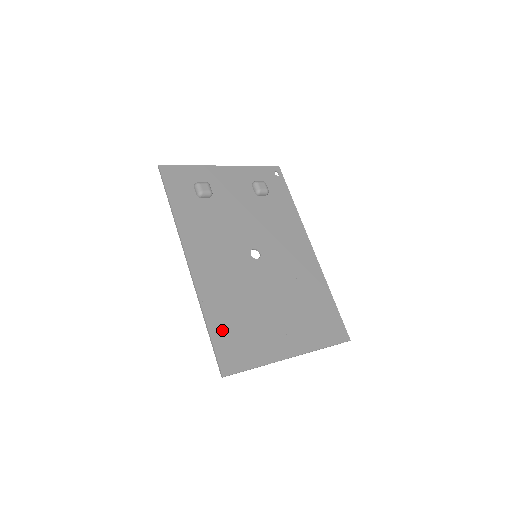
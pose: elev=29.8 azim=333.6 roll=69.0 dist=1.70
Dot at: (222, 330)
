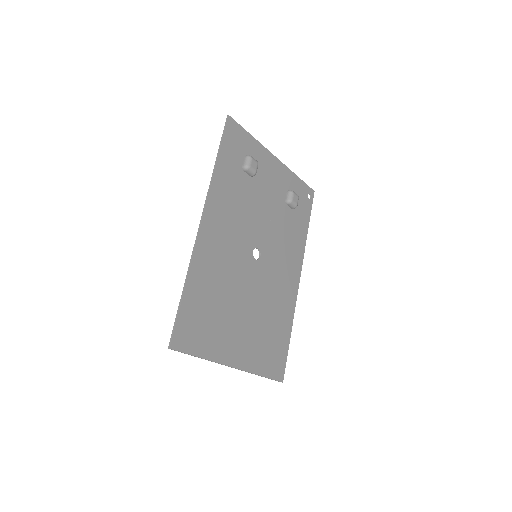
Dot at: (194, 304)
